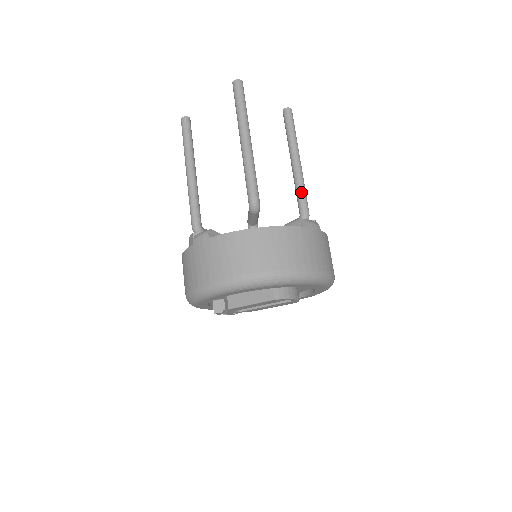
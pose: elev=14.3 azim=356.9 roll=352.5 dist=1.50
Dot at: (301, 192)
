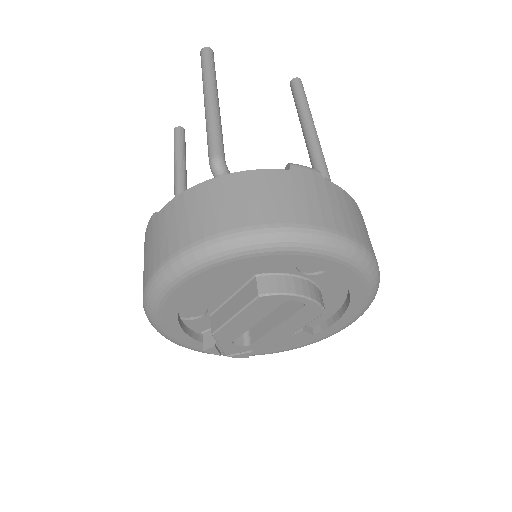
Dot at: (316, 160)
